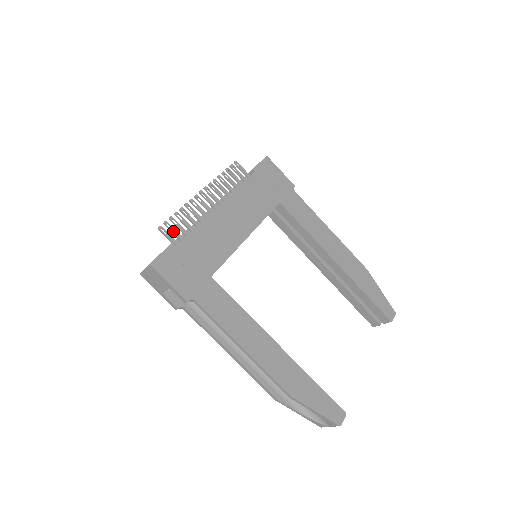
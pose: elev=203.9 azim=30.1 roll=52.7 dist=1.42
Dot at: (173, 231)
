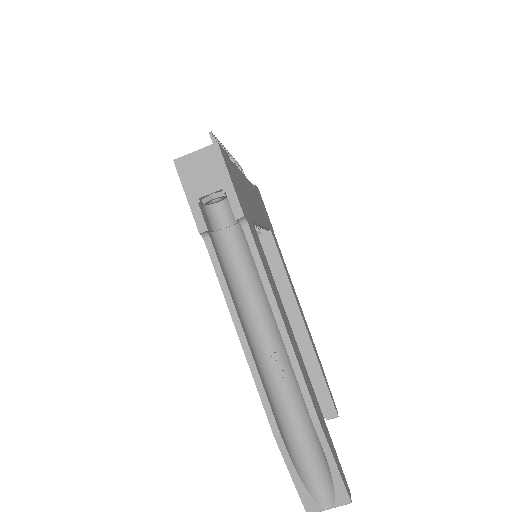
Dot at: occluded
